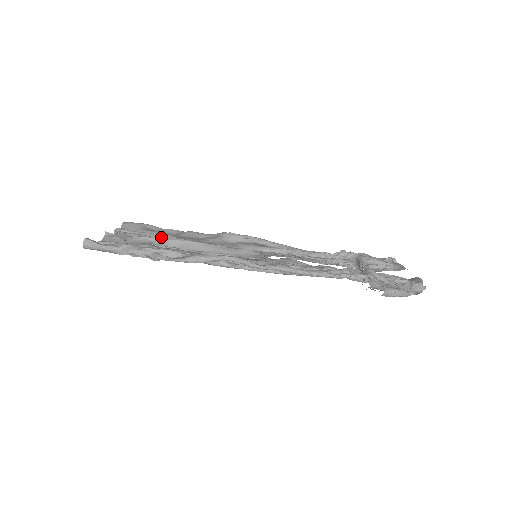
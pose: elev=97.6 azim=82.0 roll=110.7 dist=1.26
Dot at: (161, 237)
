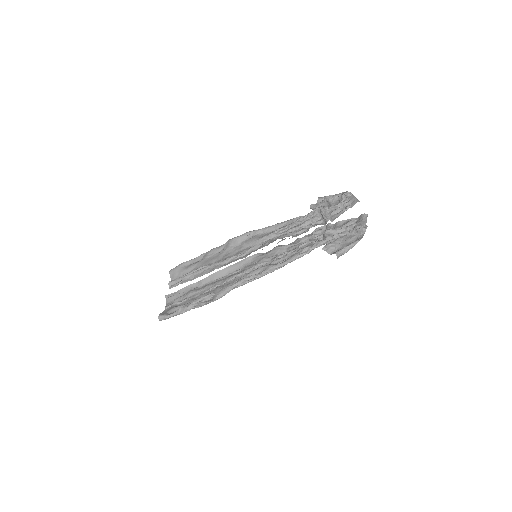
Dot at: (196, 273)
